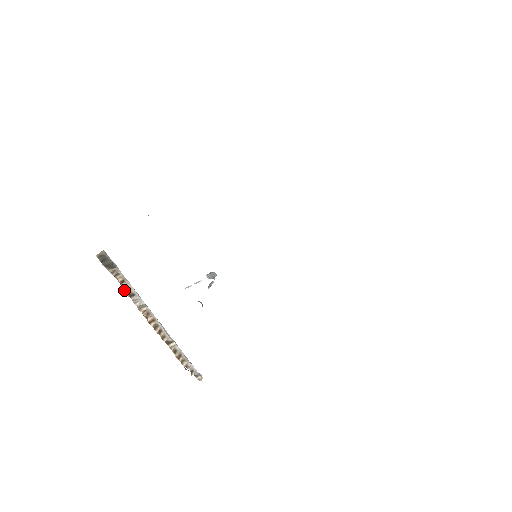
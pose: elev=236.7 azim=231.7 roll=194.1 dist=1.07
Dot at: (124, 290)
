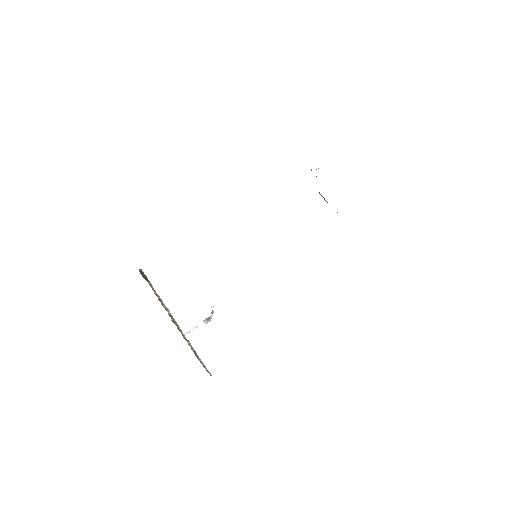
Dot at: (156, 295)
